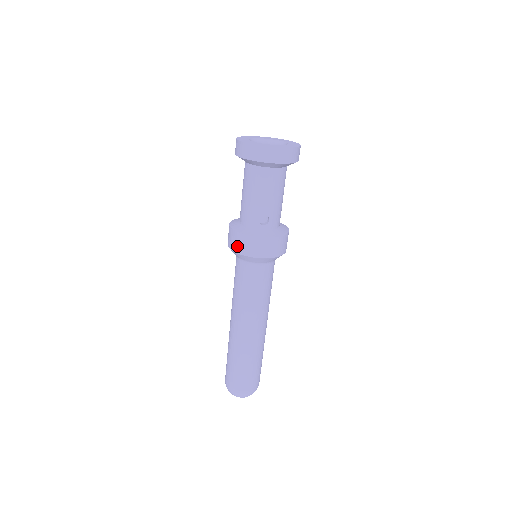
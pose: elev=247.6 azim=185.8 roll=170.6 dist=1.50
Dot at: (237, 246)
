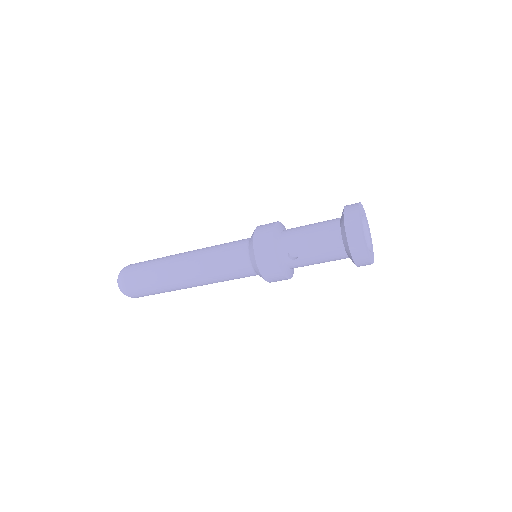
Dot at: (260, 238)
